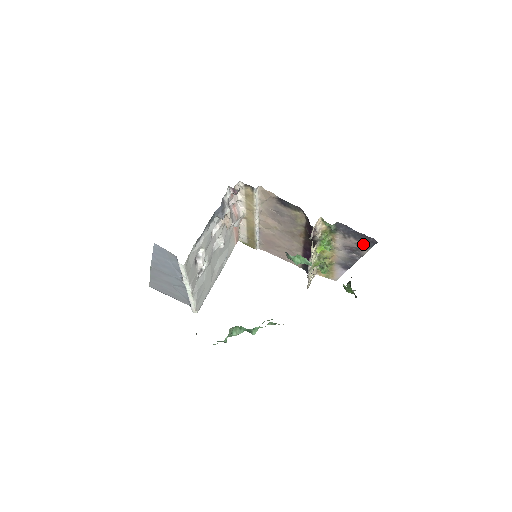
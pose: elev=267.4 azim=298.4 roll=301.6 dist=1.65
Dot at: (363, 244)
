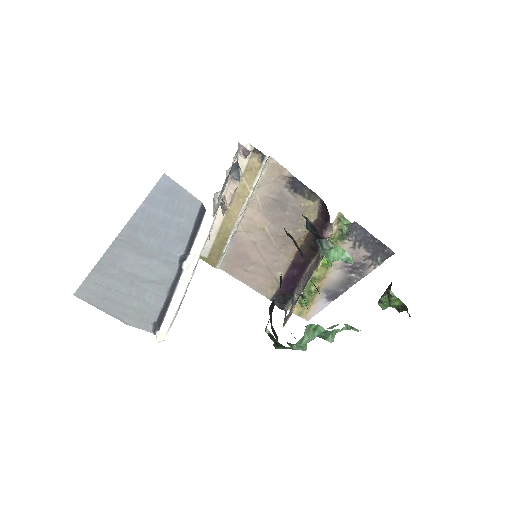
Dot at: (373, 257)
